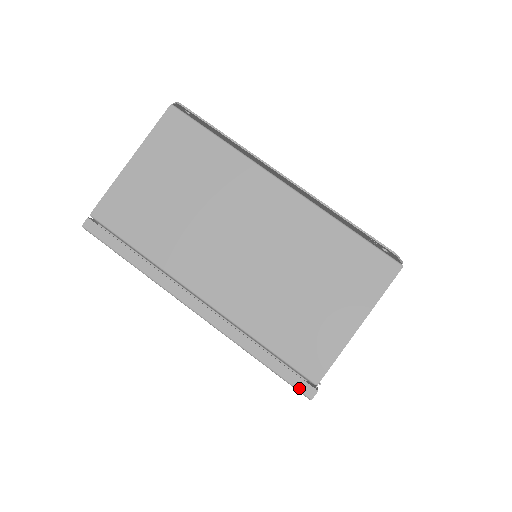
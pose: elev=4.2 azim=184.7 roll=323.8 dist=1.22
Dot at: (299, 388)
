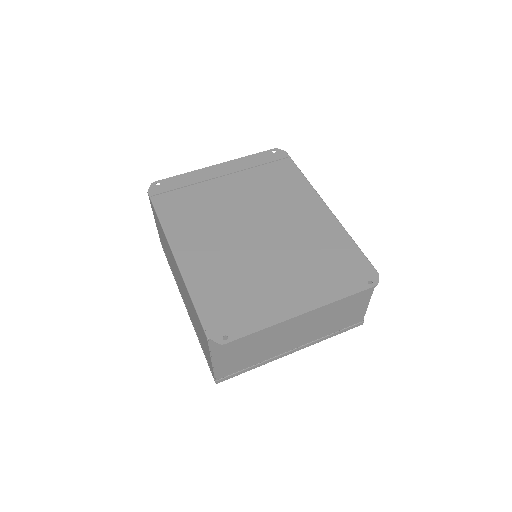
Dot at: occluded
